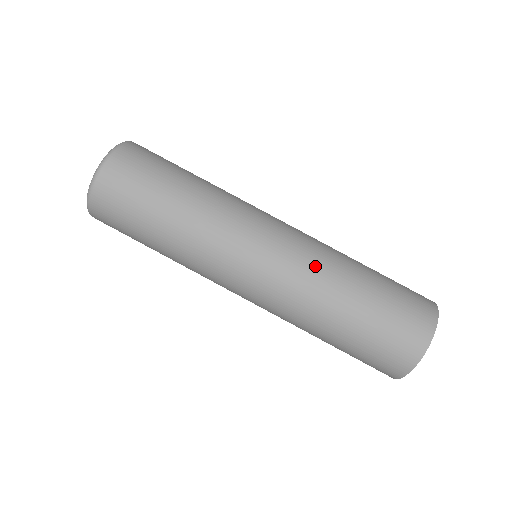
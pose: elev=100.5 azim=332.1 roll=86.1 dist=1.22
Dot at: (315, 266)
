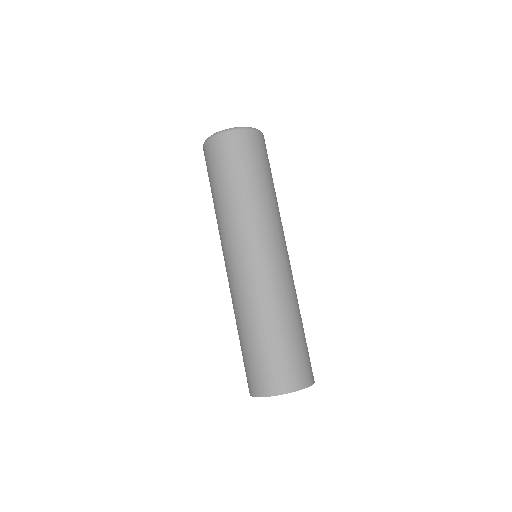
Dot at: (278, 291)
